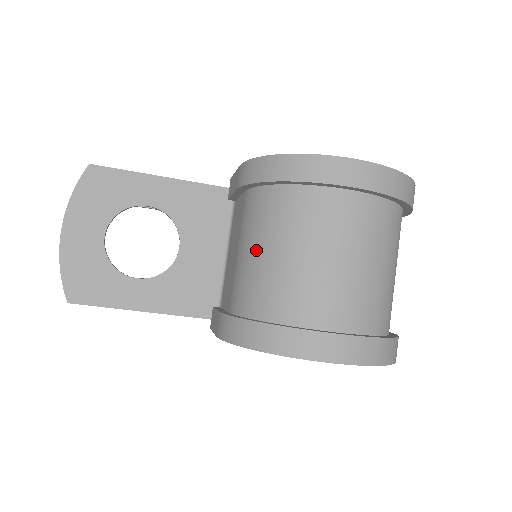
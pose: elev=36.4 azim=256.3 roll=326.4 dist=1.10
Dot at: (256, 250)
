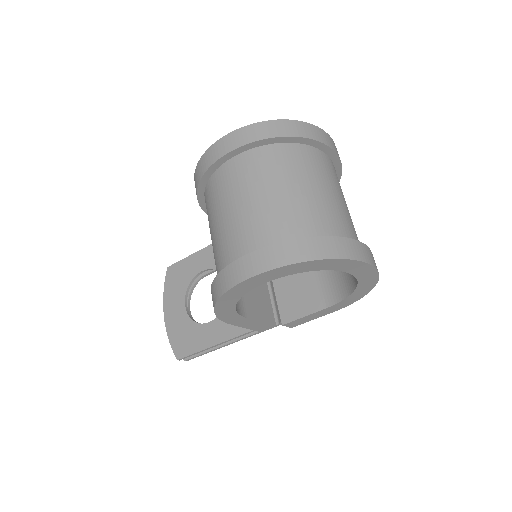
Dot at: occluded
